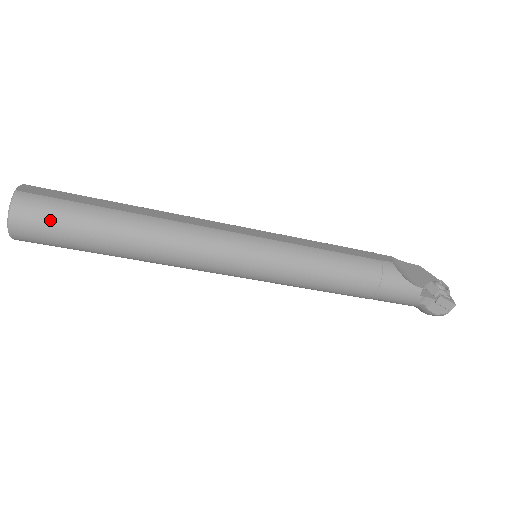
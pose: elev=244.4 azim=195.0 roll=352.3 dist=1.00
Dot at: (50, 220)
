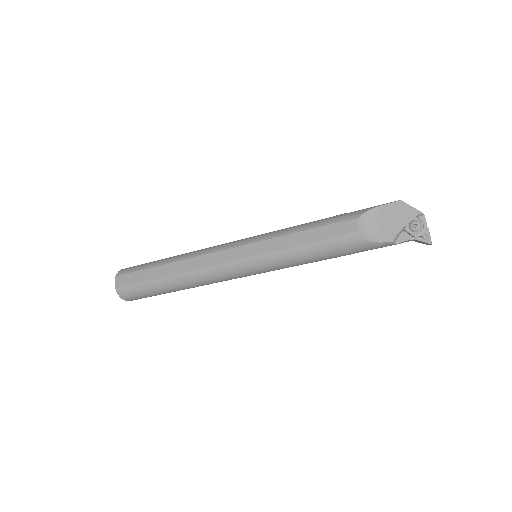
Dot at: (139, 296)
